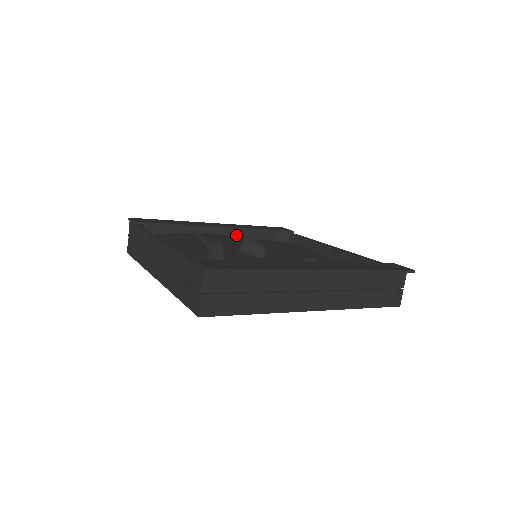
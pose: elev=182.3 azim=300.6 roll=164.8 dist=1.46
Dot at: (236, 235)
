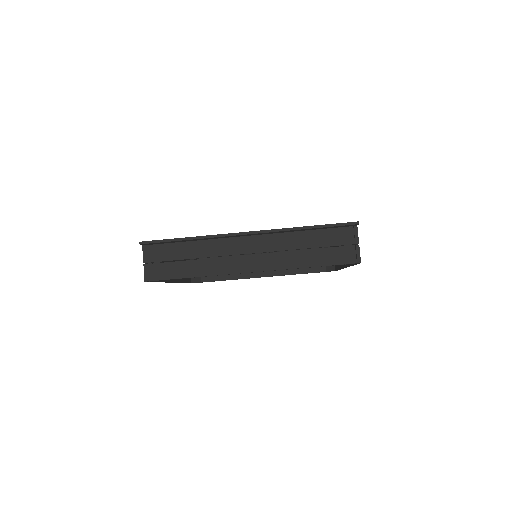
Dot at: occluded
